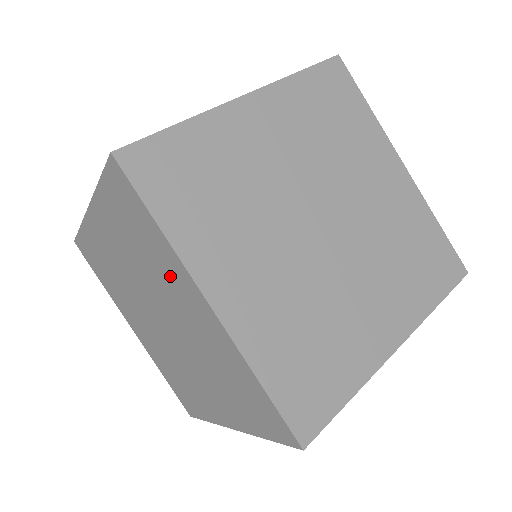
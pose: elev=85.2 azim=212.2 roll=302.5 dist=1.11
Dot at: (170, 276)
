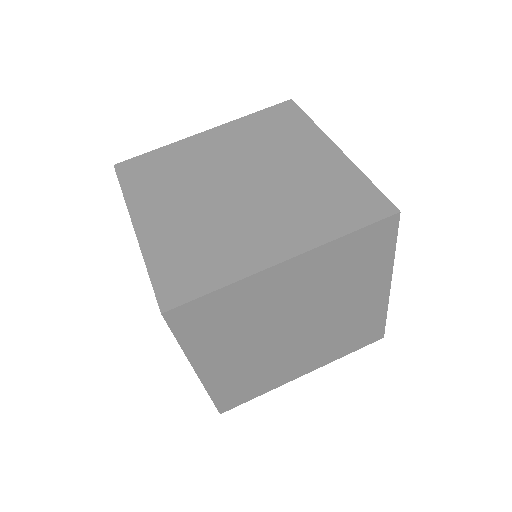
Dot at: occluded
